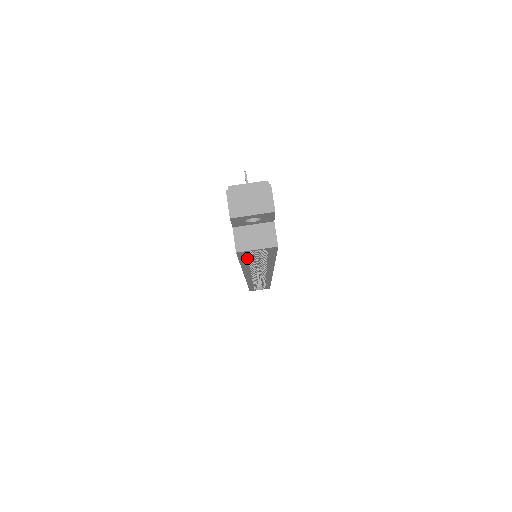
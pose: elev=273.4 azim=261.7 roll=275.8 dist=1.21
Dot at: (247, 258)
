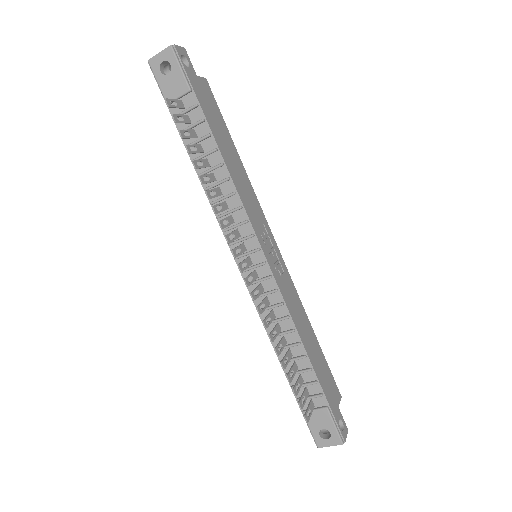
Dot at: occluded
